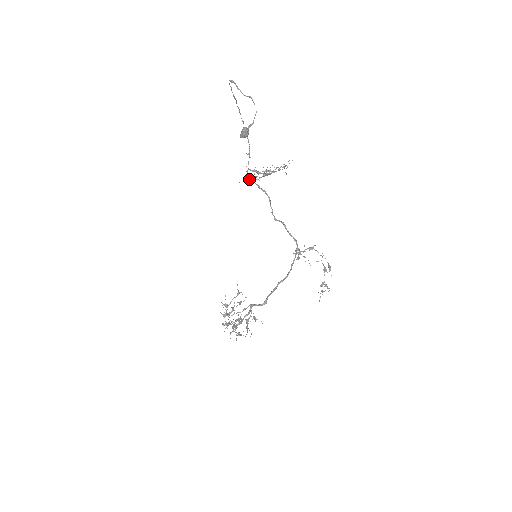
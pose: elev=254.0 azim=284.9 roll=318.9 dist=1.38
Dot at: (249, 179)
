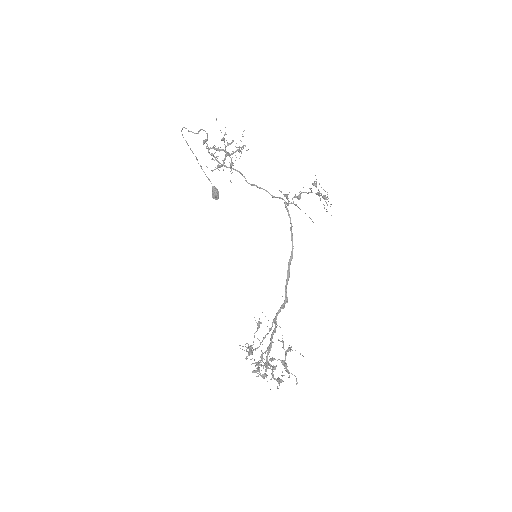
Dot at: occluded
